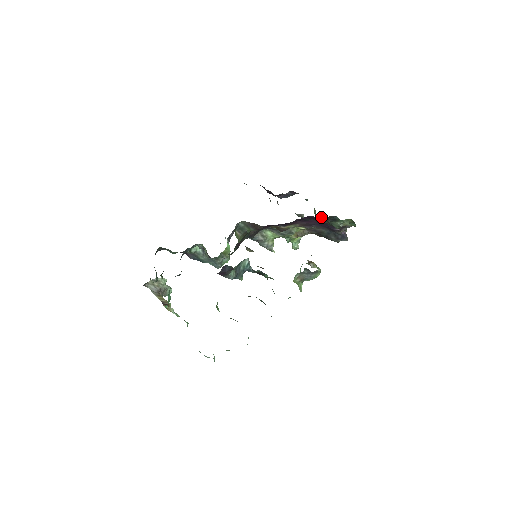
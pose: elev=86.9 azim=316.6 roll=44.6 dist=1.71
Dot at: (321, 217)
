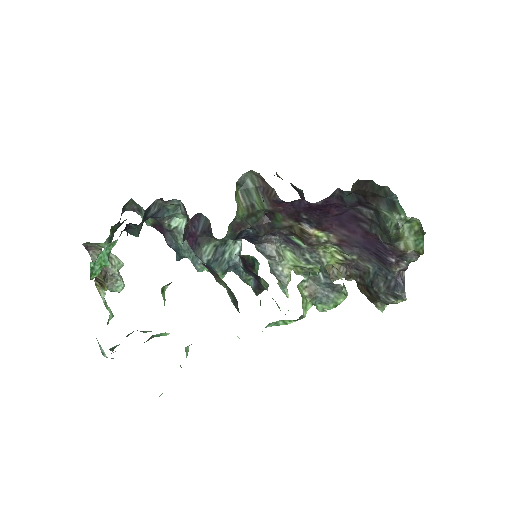
Dot at: (371, 212)
